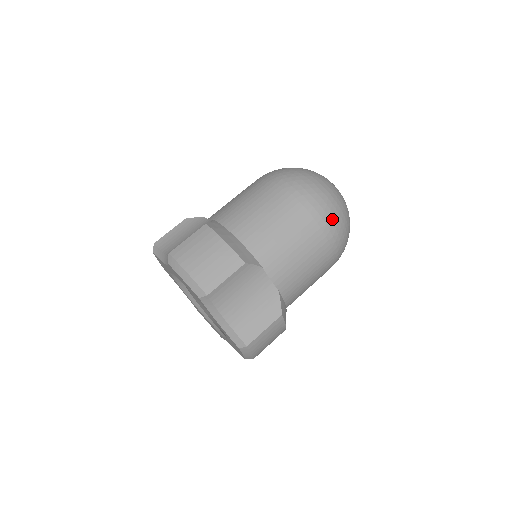
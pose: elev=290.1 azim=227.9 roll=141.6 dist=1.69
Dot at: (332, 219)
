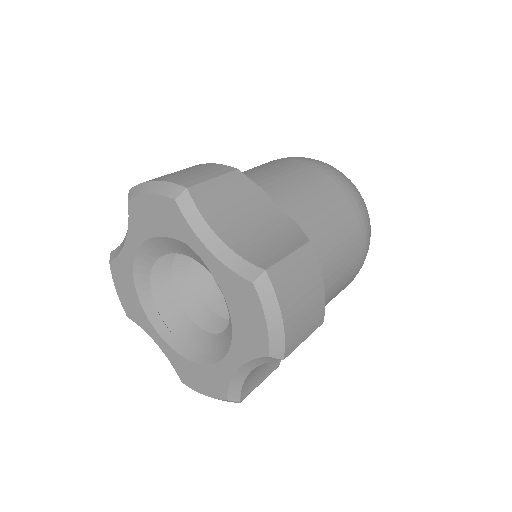
Dot at: (339, 174)
